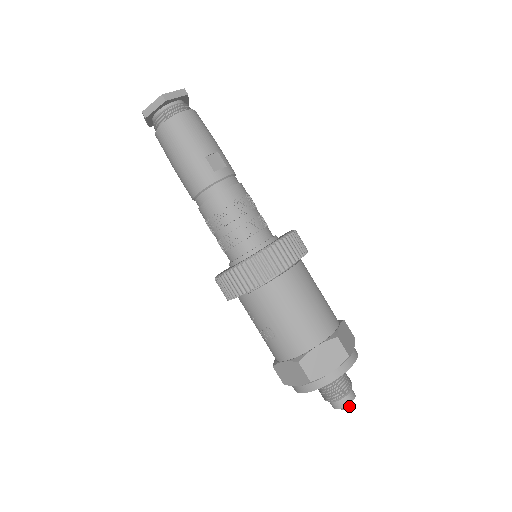
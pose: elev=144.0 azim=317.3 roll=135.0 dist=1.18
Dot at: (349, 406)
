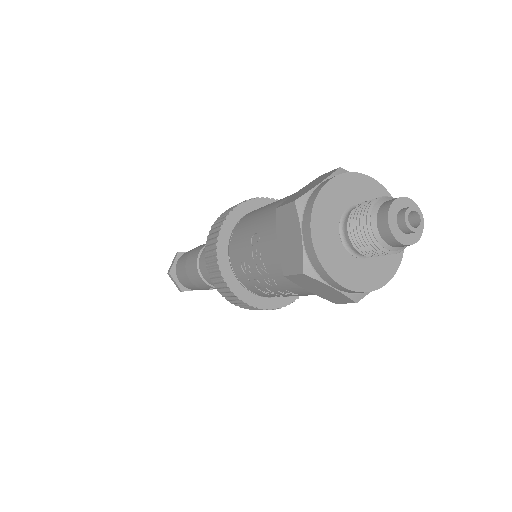
Dot at: (407, 208)
